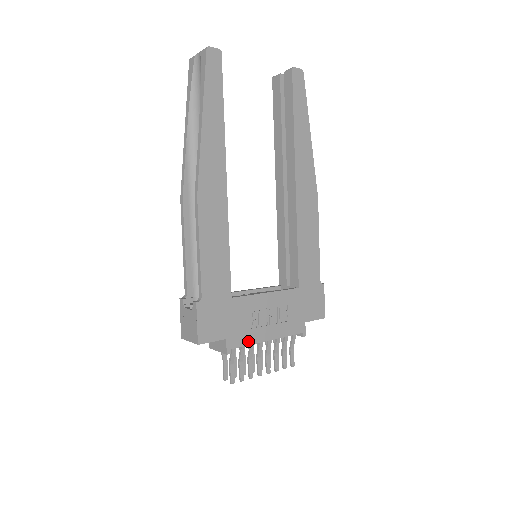
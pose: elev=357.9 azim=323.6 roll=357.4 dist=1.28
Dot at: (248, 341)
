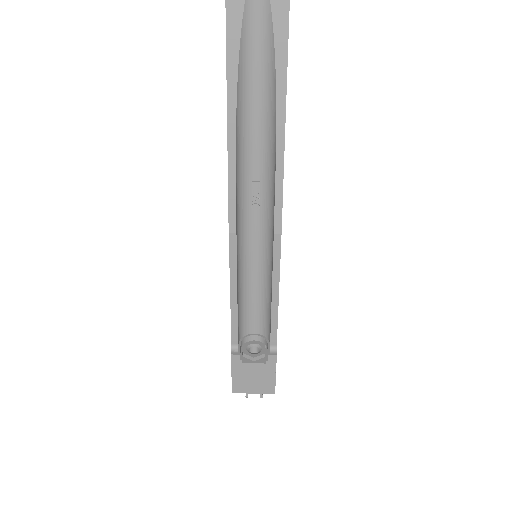
Dot at: occluded
